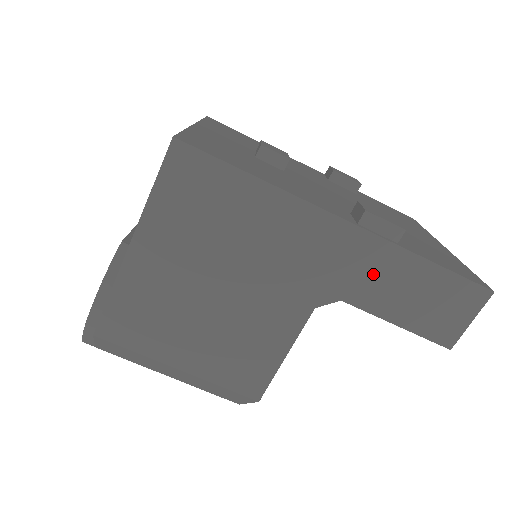
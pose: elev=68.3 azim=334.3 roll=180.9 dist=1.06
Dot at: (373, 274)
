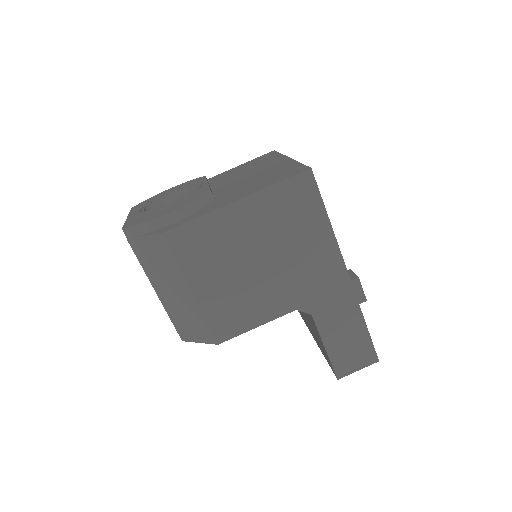
Dot at: (337, 312)
